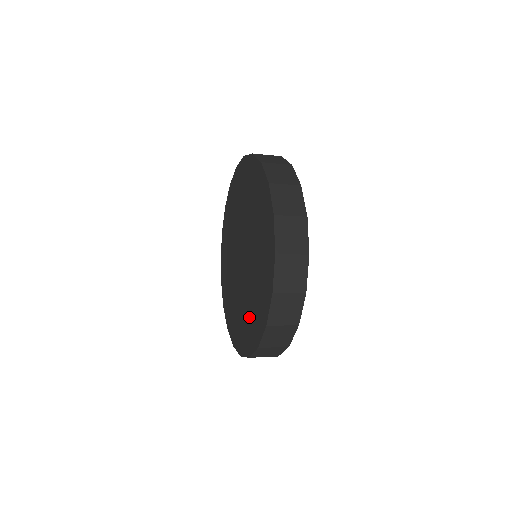
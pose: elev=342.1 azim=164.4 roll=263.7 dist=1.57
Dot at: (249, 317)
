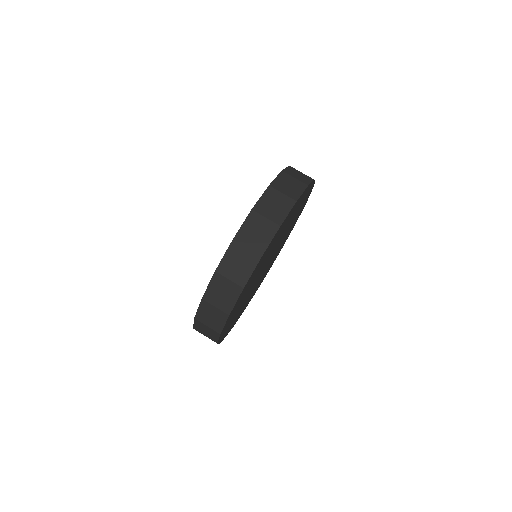
Dot at: occluded
